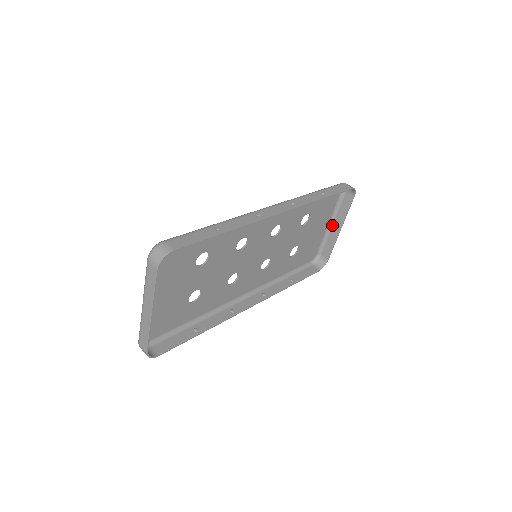
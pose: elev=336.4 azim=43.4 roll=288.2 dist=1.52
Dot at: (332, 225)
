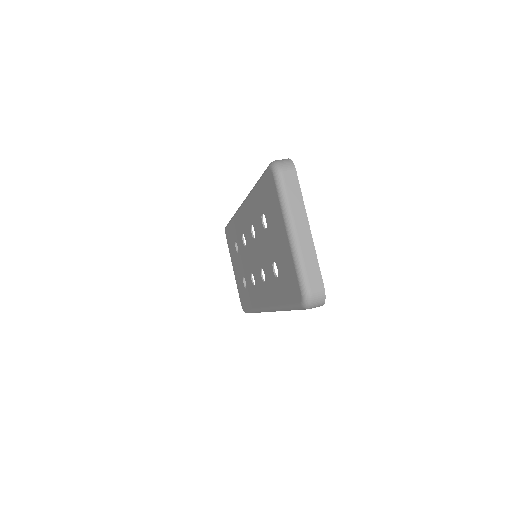
Dot at: occluded
